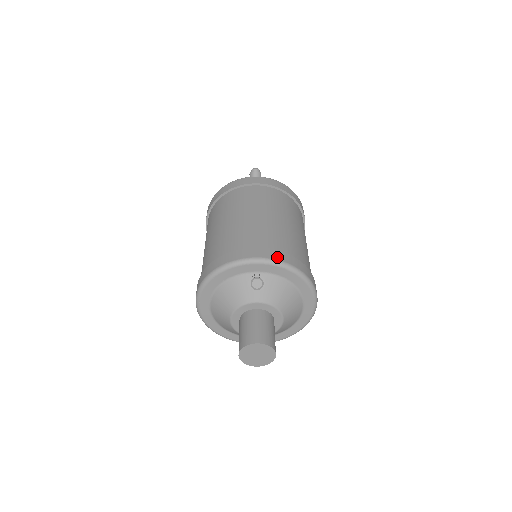
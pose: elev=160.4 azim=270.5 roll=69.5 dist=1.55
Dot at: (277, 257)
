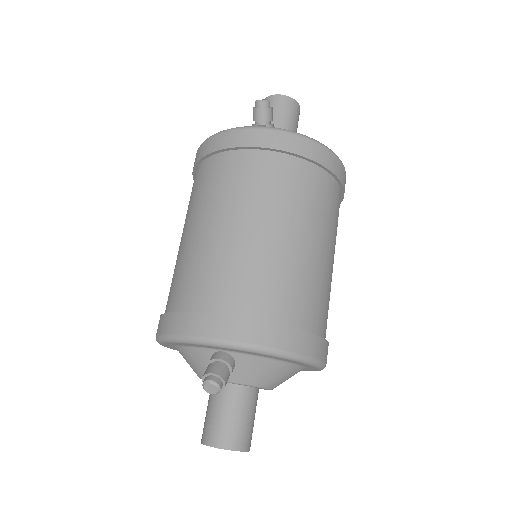
Dot at: (249, 337)
